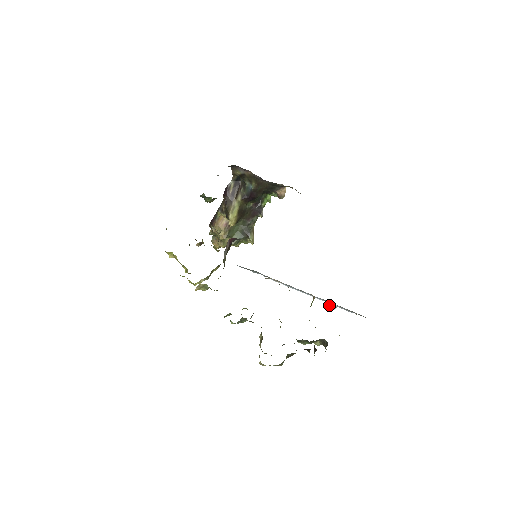
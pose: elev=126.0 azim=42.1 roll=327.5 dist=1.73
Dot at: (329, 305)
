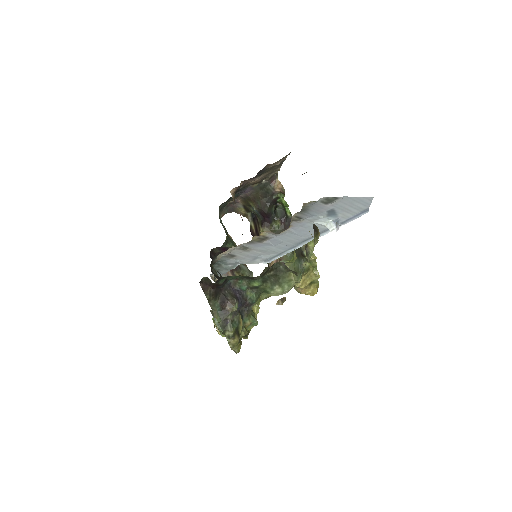
Dot at: (331, 230)
